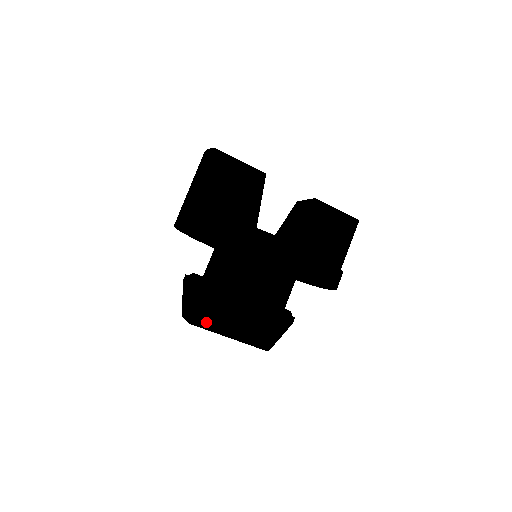
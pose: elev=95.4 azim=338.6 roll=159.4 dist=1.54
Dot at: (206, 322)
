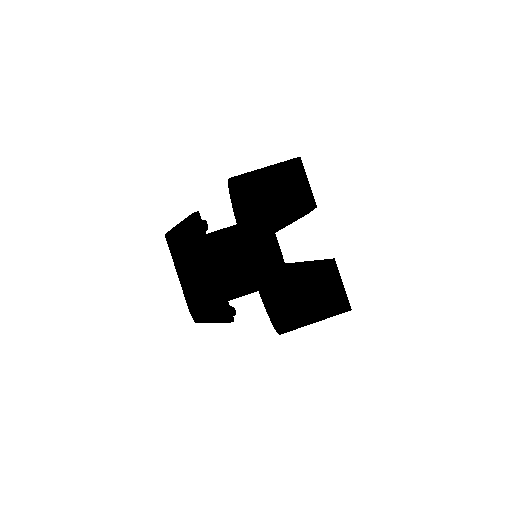
Dot at: (175, 246)
